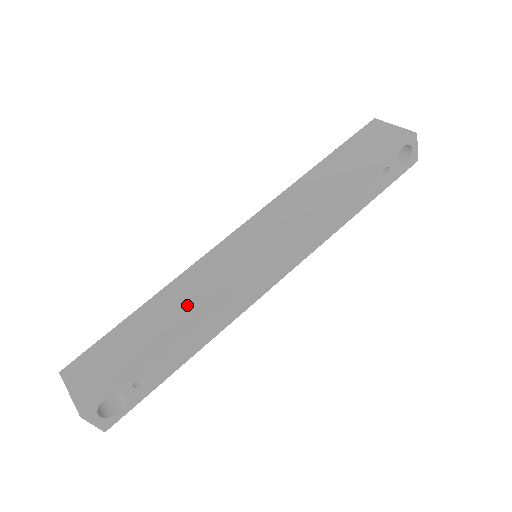
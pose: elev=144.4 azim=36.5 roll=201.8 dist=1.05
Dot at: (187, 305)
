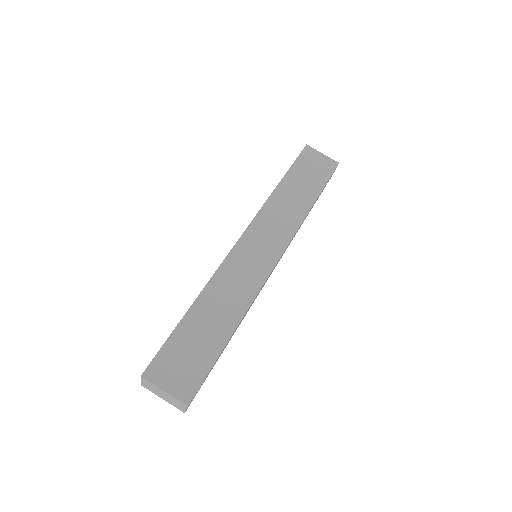
Dot at: (232, 303)
